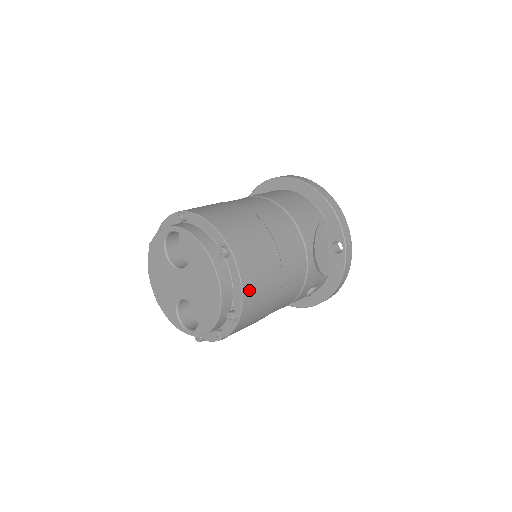
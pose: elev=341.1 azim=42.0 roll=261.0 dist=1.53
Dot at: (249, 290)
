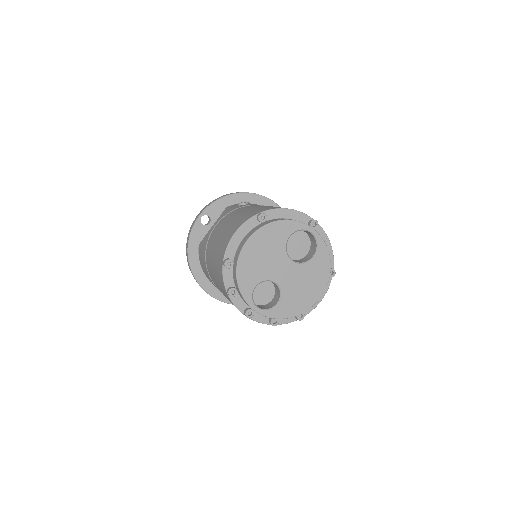
Dot at: occluded
